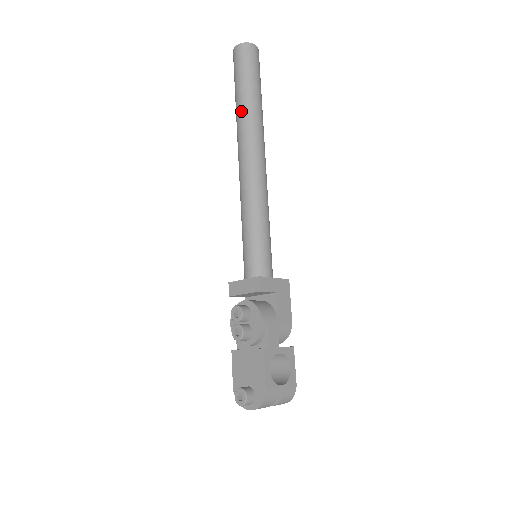
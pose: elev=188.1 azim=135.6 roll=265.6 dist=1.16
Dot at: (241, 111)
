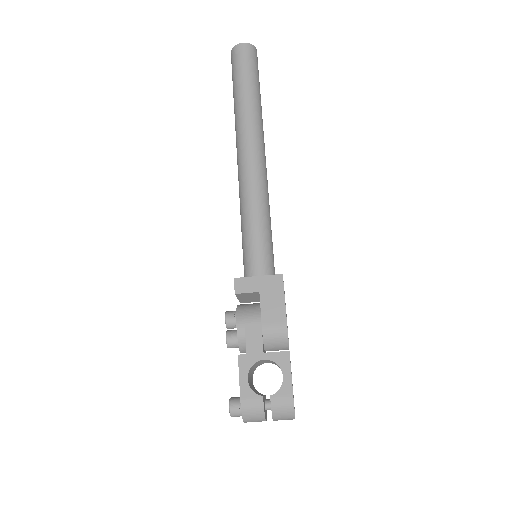
Dot at: occluded
